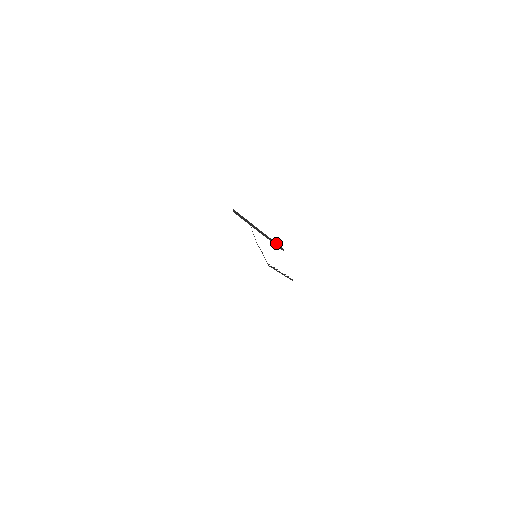
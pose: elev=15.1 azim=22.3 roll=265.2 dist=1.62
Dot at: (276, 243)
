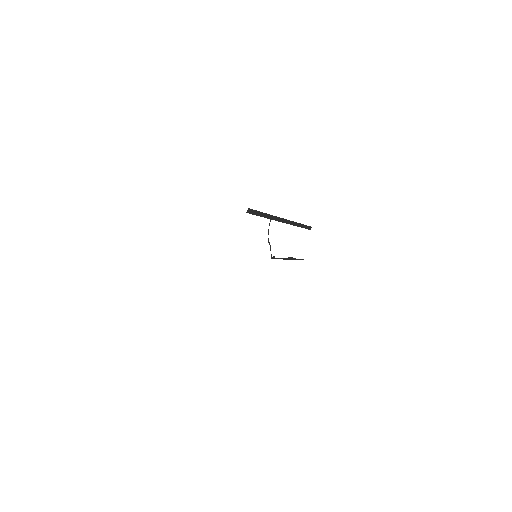
Dot at: occluded
